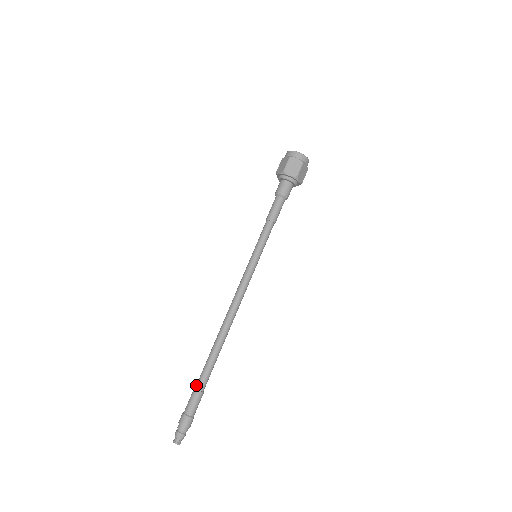
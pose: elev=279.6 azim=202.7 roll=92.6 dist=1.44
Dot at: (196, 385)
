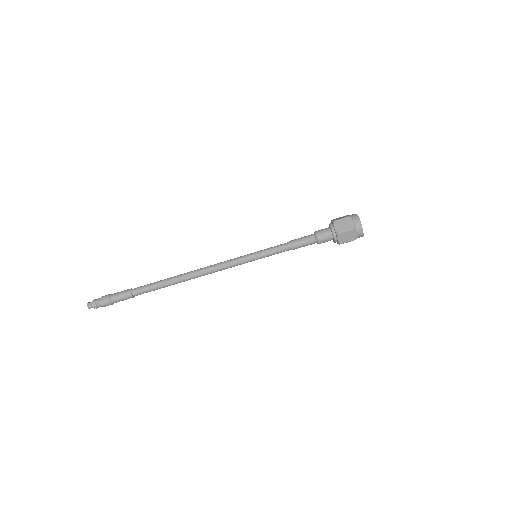
Dot at: (134, 288)
